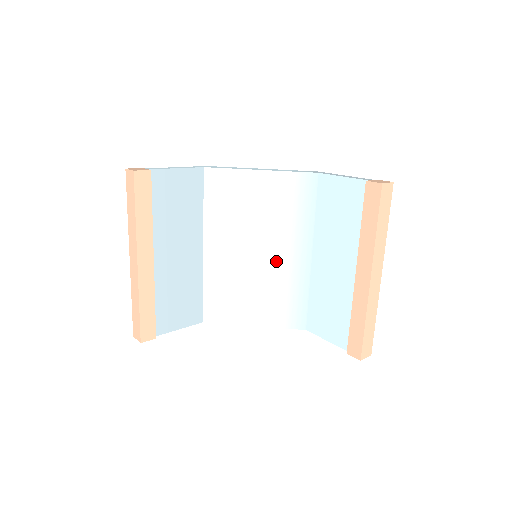
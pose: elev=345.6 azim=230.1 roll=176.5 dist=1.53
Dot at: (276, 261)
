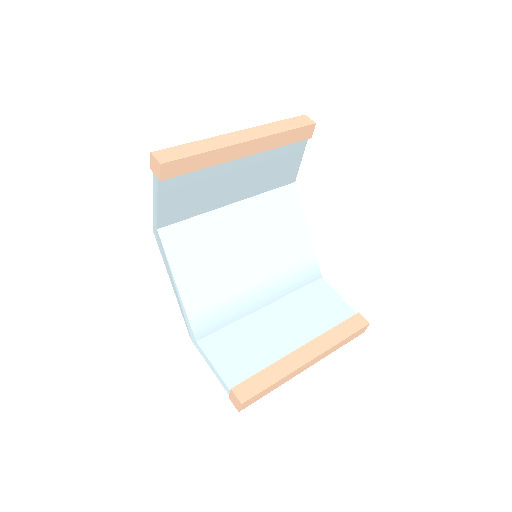
Dot at: (248, 277)
